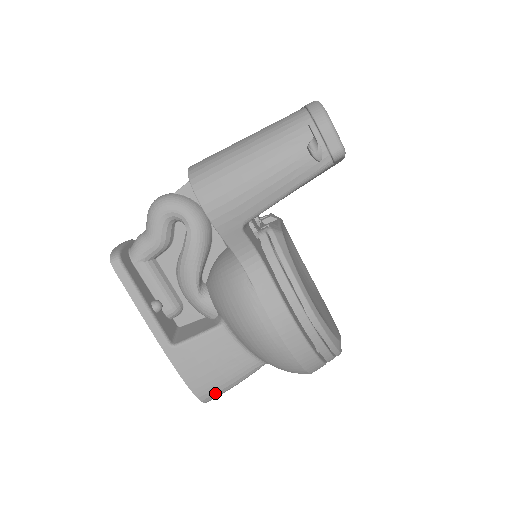
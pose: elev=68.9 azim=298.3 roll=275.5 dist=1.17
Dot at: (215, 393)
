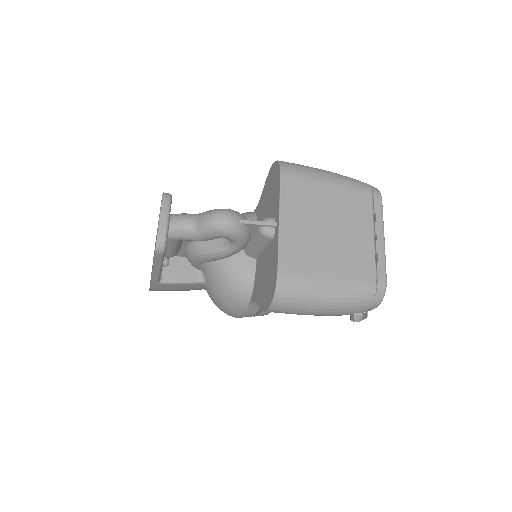
Dot at: occluded
